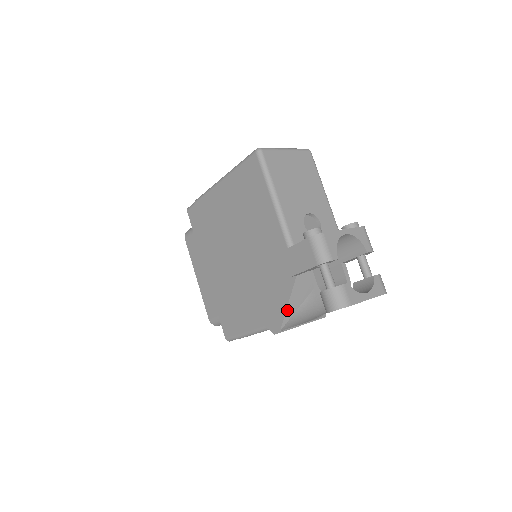
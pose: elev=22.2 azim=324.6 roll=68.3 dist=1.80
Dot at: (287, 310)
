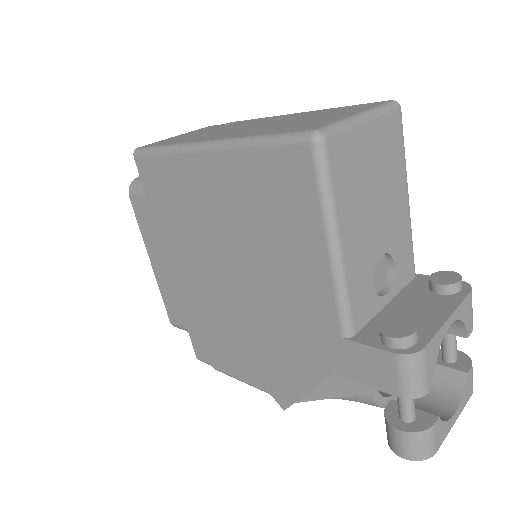
Dot at: (311, 391)
